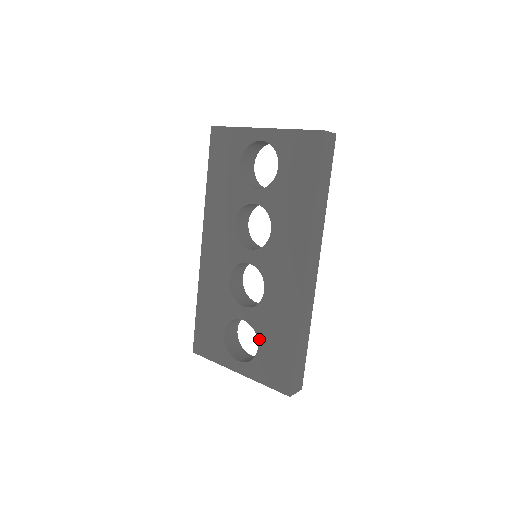
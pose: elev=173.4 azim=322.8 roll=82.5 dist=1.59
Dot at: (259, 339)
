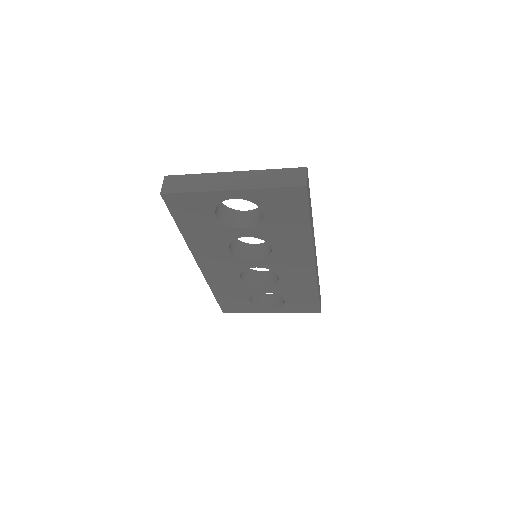
Dot at: (284, 297)
